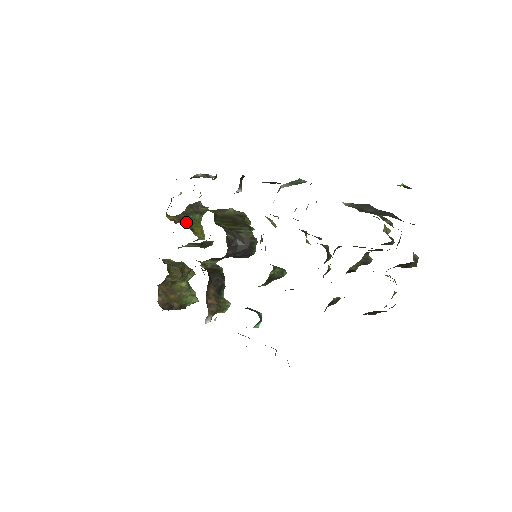
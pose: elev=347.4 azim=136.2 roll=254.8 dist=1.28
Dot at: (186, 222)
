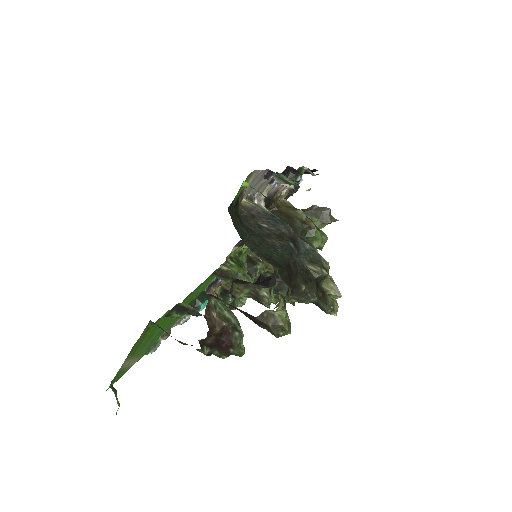
Dot at: occluded
